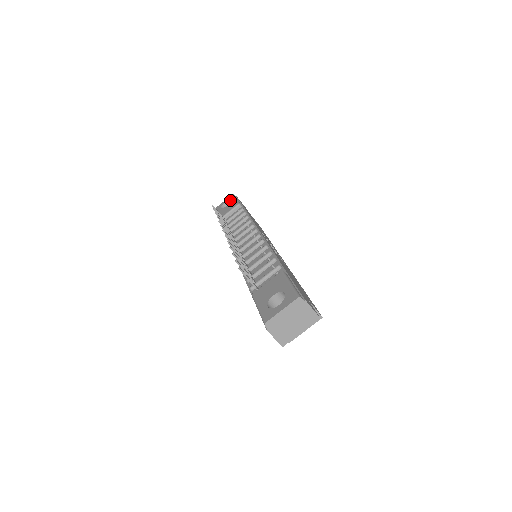
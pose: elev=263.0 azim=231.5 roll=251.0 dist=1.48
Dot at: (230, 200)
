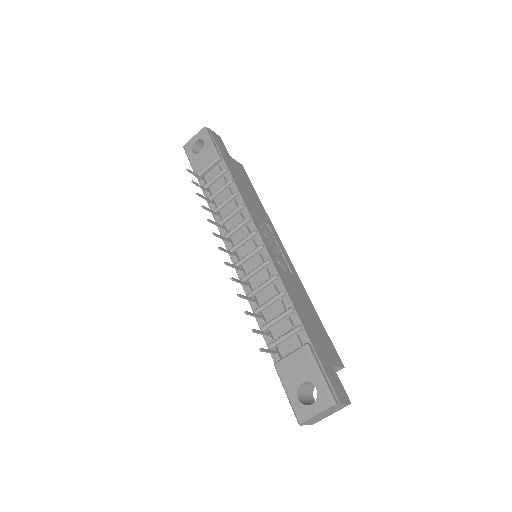
Dot at: (203, 141)
